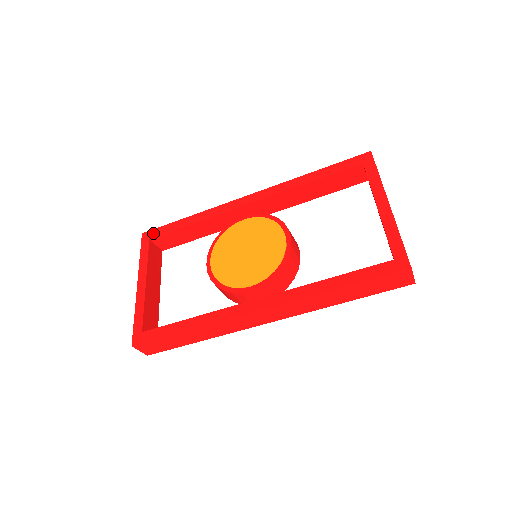
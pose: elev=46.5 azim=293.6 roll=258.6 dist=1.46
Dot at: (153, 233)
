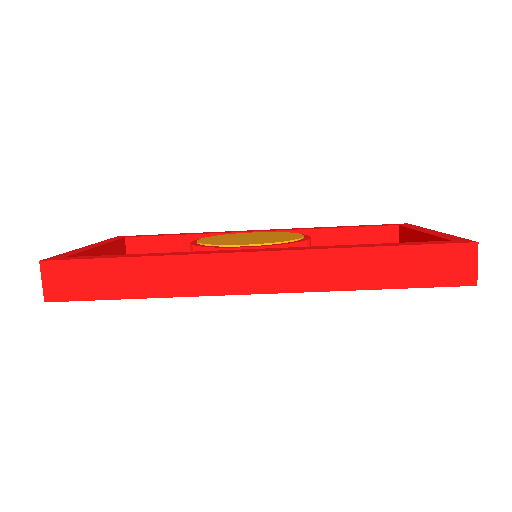
Dot at: (132, 236)
